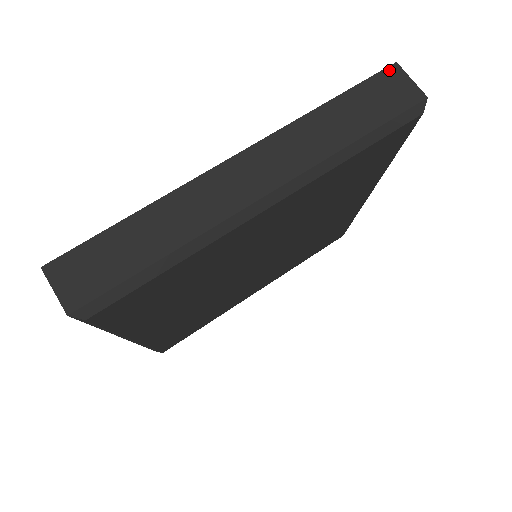
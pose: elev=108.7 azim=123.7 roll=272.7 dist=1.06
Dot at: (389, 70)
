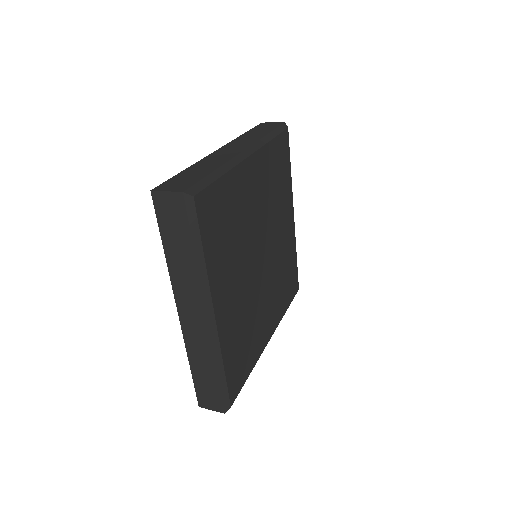
Dot at: (261, 124)
